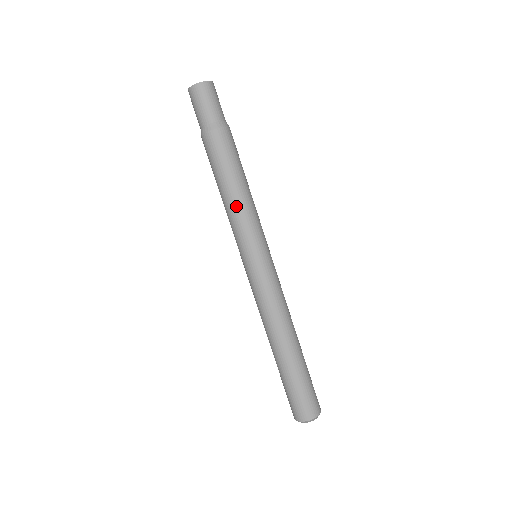
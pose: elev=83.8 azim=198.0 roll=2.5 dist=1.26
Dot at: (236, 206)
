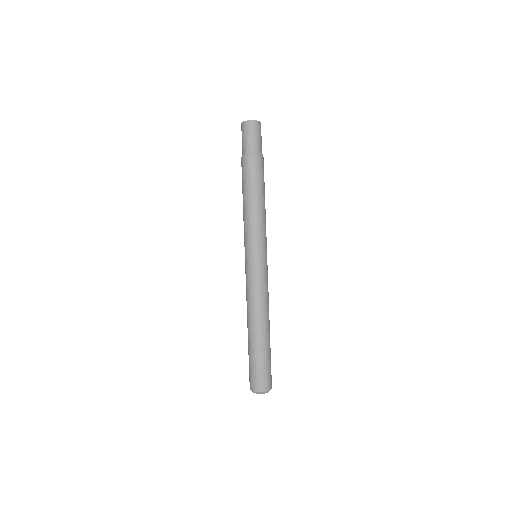
Dot at: (256, 214)
